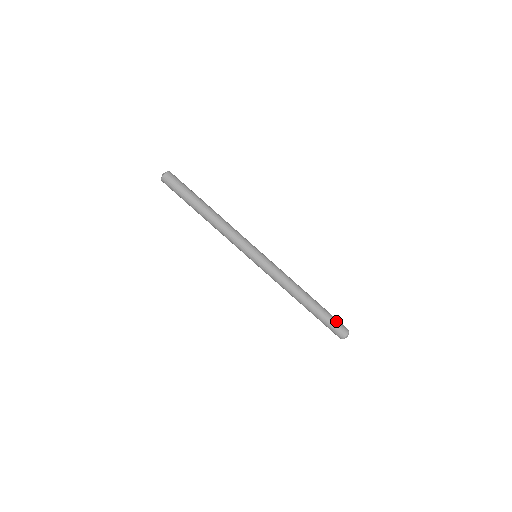
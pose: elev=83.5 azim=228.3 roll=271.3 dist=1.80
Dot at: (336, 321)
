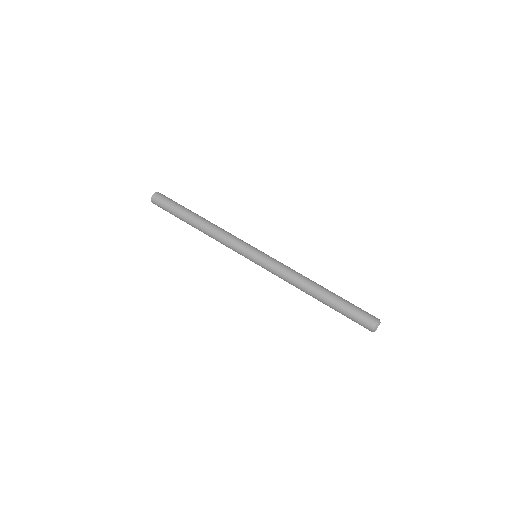
Dot at: (361, 309)
